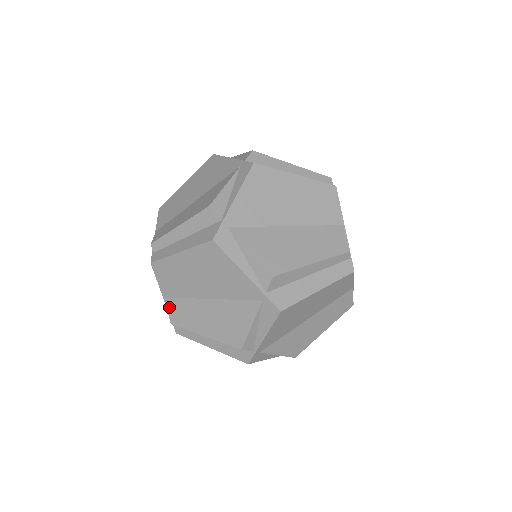
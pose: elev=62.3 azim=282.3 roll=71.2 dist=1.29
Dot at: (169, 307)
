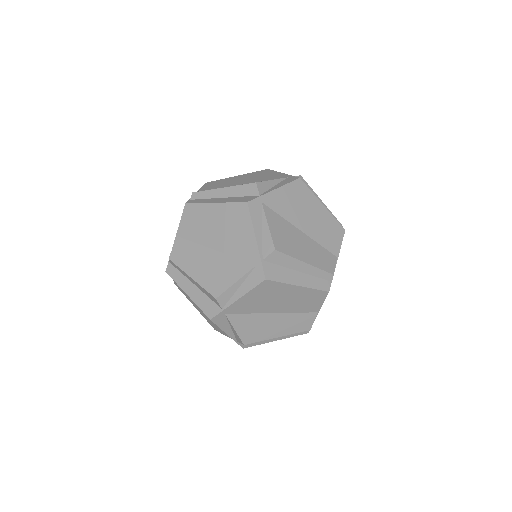
Dot at: occluded
